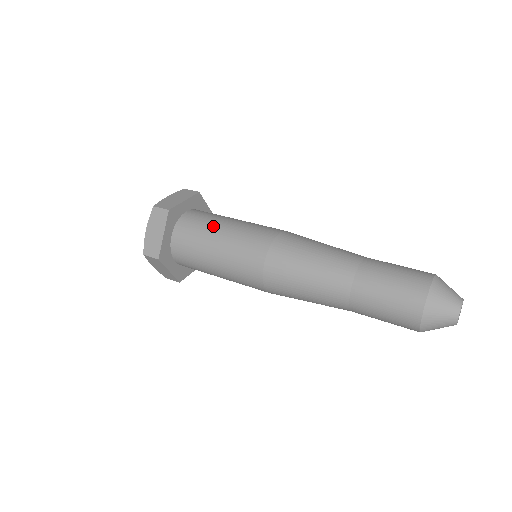
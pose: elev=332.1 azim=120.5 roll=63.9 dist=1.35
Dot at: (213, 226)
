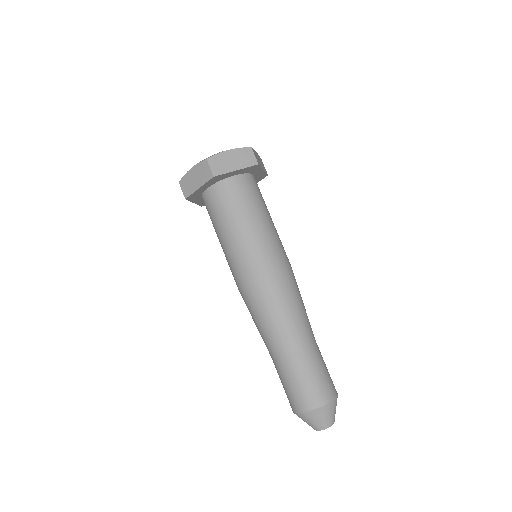
Dot at: (238, 216)
